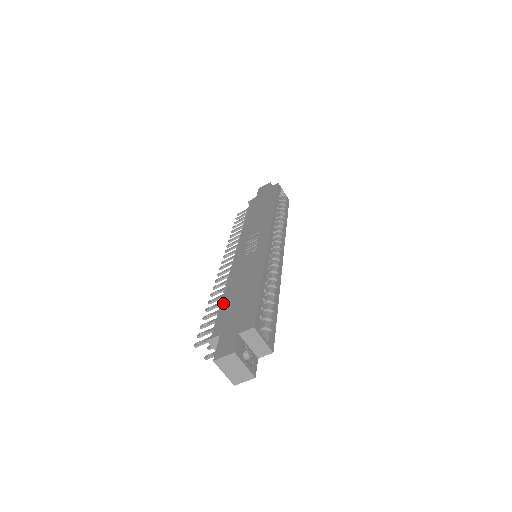
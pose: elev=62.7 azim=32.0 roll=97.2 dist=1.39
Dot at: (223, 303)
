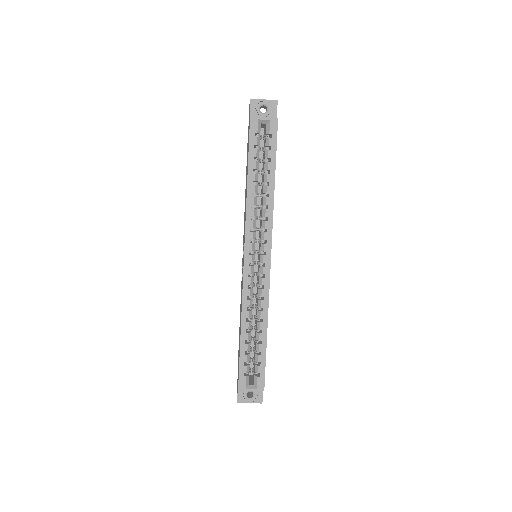
Dot at: (239, 333)
